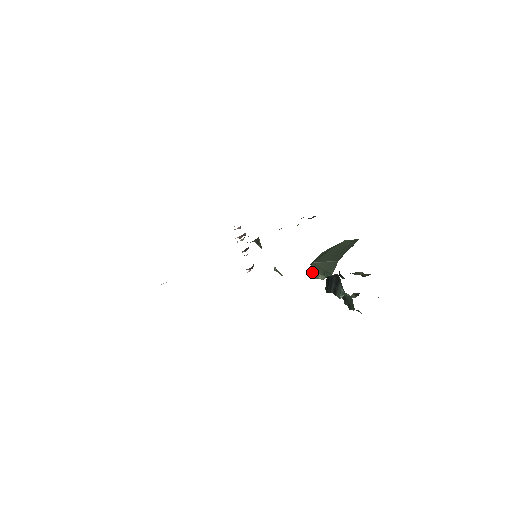
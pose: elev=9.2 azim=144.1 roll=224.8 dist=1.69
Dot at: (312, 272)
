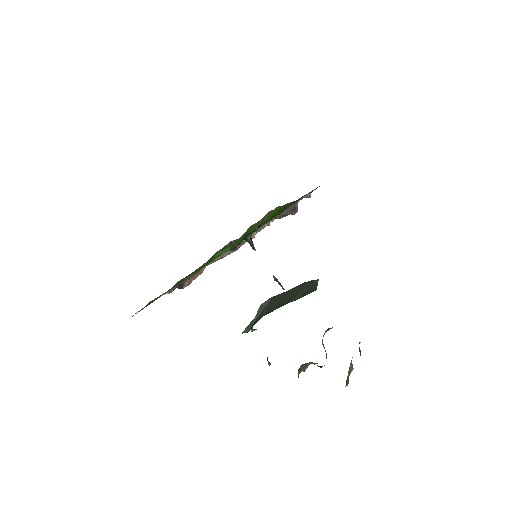
Dot at: (257, 312)
